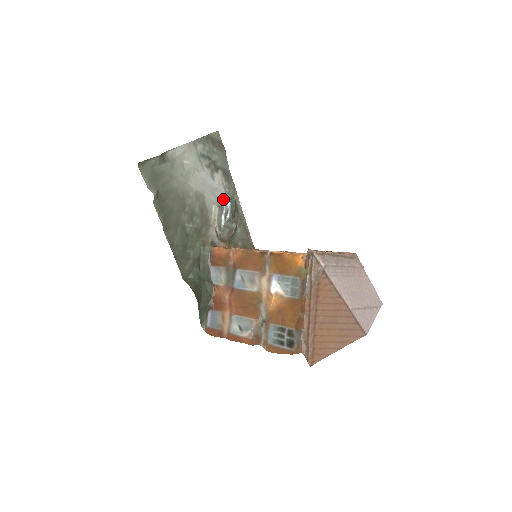
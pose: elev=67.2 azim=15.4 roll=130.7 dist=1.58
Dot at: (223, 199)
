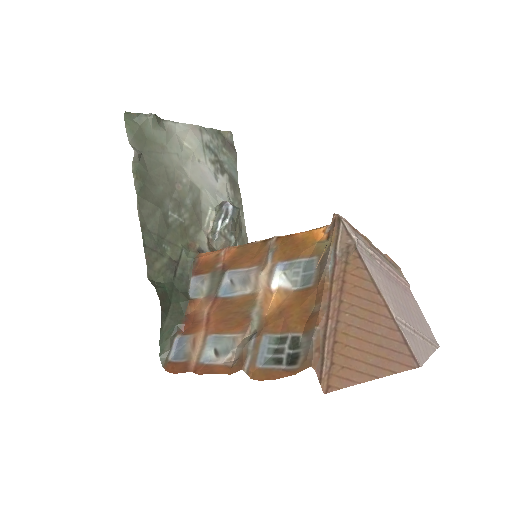
Dot at: (224, 203)
